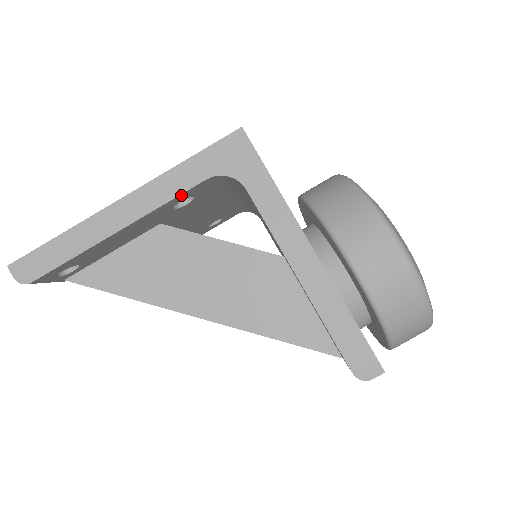
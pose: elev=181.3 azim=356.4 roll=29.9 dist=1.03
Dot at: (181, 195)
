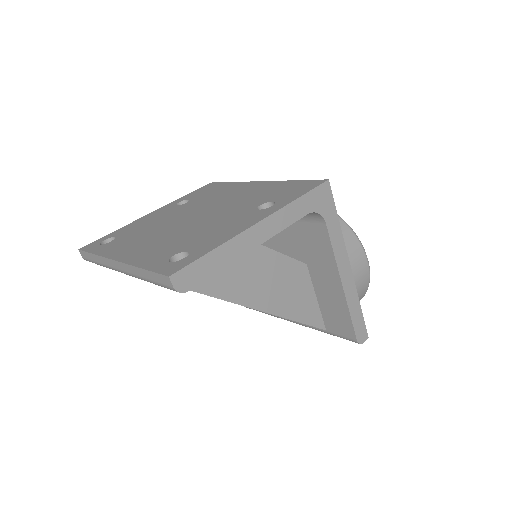
Dot at: (291, 223)
